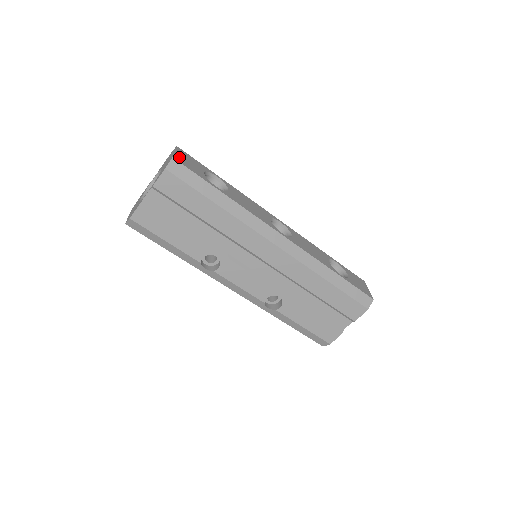
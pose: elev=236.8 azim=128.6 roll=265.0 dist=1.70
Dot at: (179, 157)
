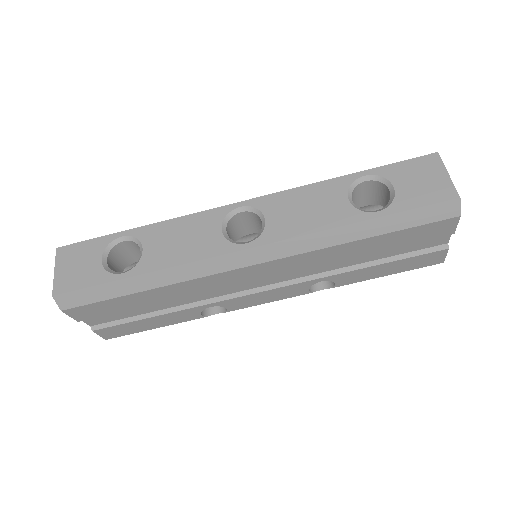
Dot at: (61, 278)
